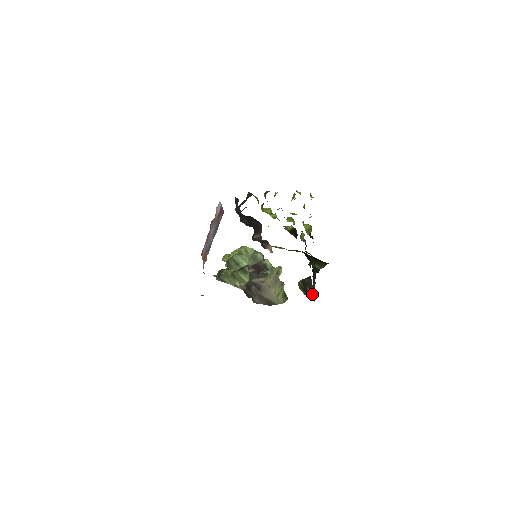
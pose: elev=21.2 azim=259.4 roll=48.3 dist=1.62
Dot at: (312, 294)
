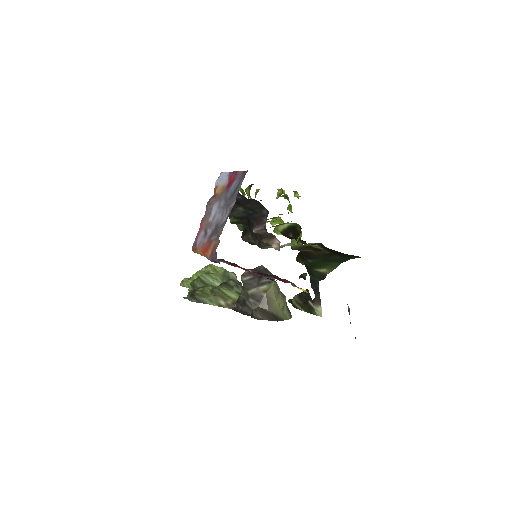
Dot at: (317, 308)
